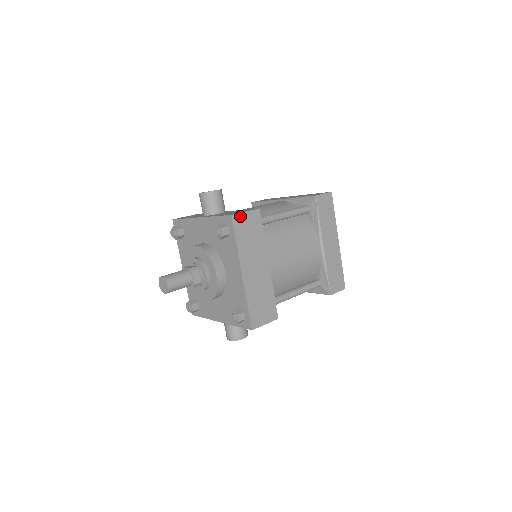
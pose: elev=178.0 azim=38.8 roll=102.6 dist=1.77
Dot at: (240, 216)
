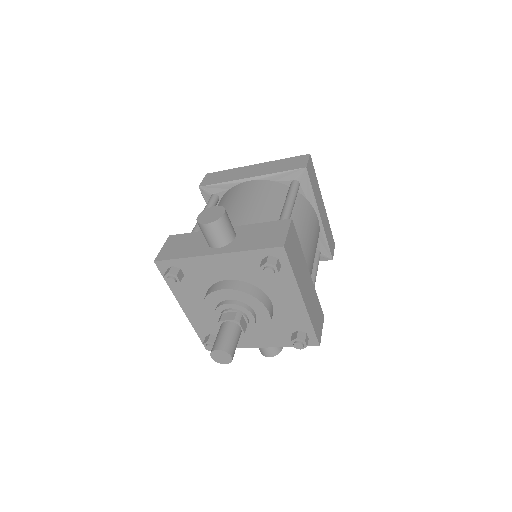
Dot at: (287, 241)
